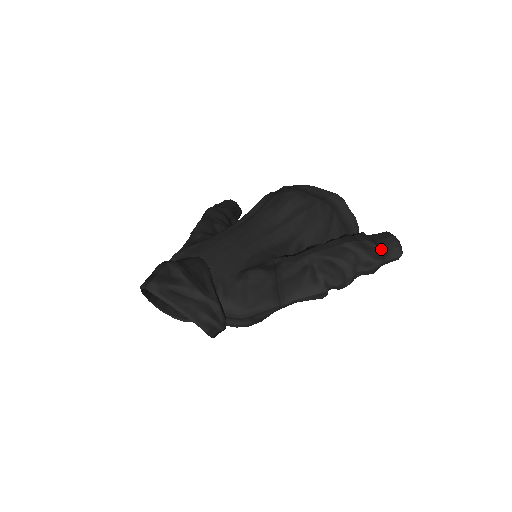
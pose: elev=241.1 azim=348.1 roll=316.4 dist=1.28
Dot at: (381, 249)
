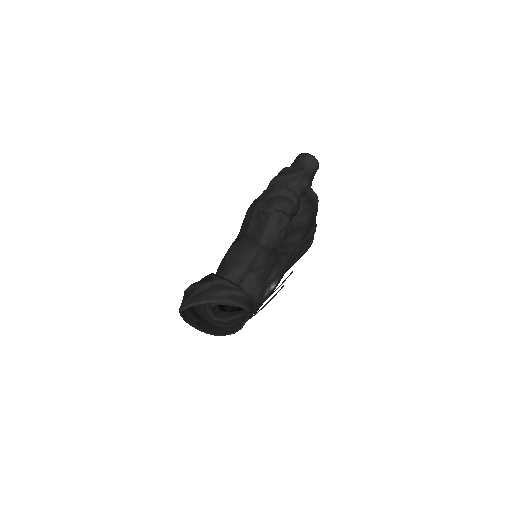
Dot at: (295, 166)
